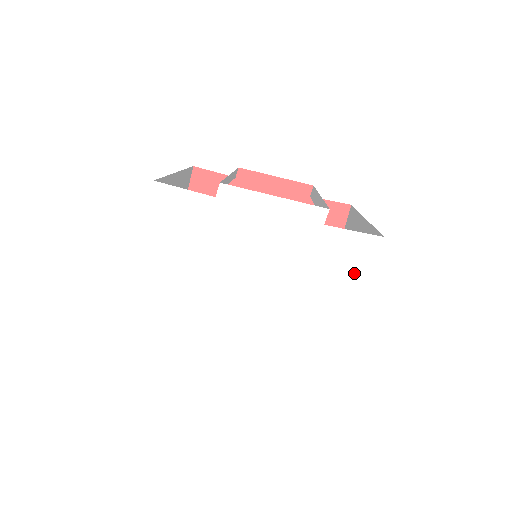
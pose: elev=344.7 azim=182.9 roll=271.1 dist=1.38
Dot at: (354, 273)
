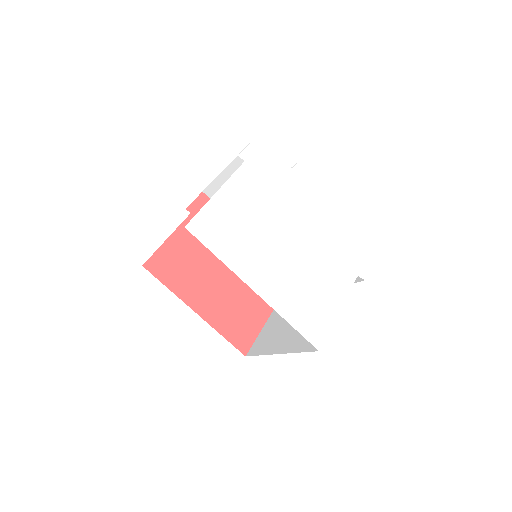
Dot at: (358, 267)
